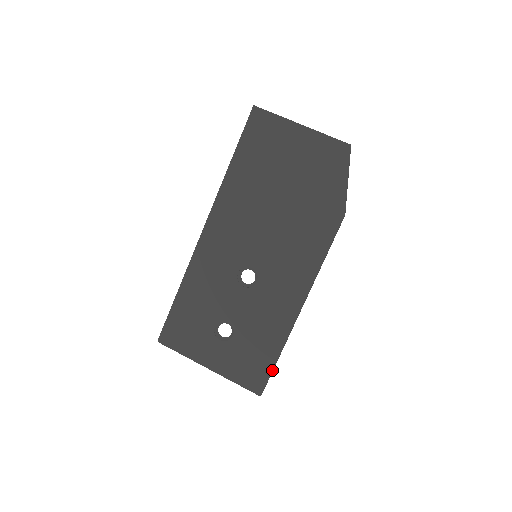
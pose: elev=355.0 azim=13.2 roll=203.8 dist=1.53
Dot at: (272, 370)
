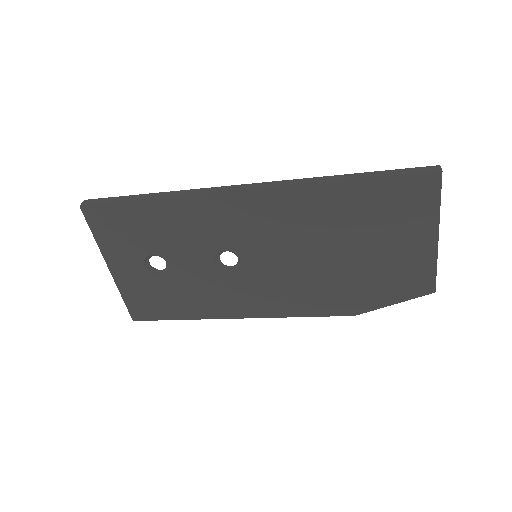
Dot at: occluded
